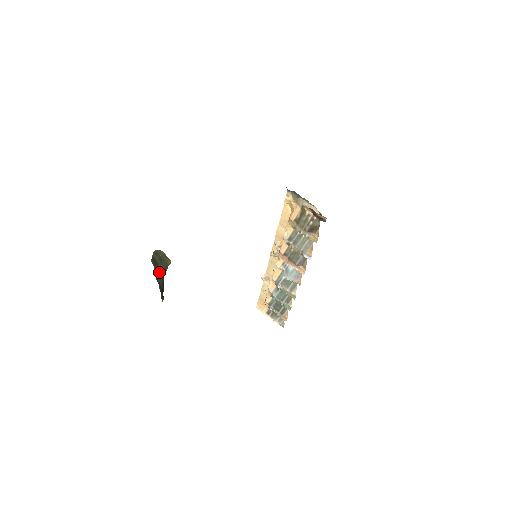
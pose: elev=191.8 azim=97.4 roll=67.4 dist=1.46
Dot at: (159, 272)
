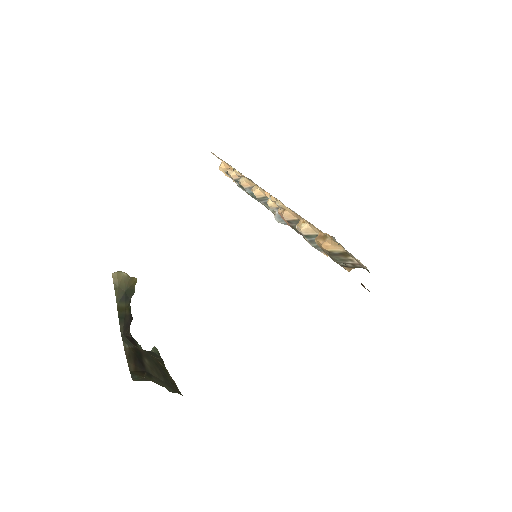
Dot at: (128, 322)
